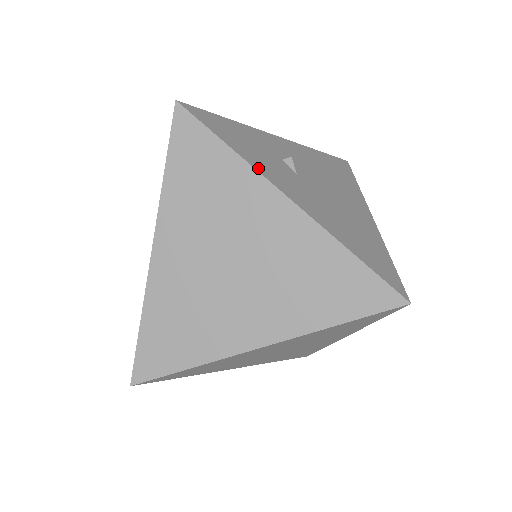
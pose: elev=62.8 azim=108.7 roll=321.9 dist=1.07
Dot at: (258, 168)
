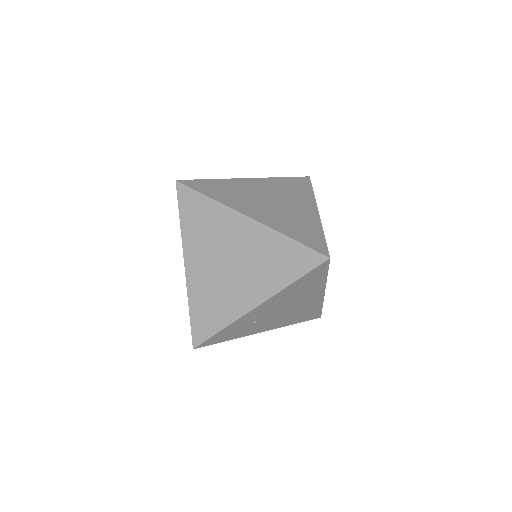
Dot at: occluded
